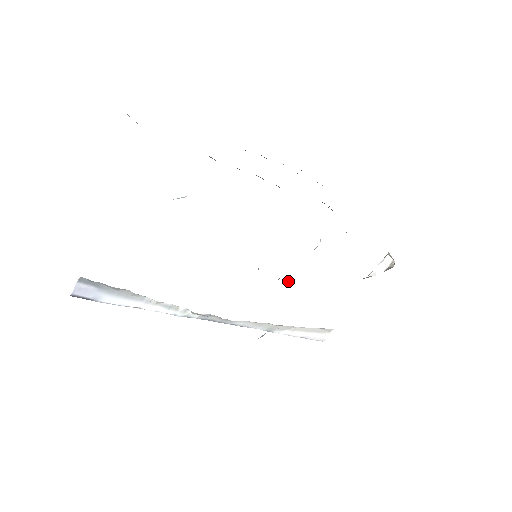
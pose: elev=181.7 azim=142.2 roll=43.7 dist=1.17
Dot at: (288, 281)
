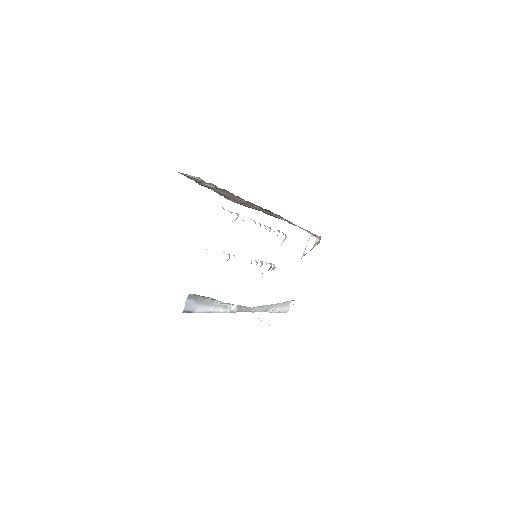
Dot at: (272, 269)
